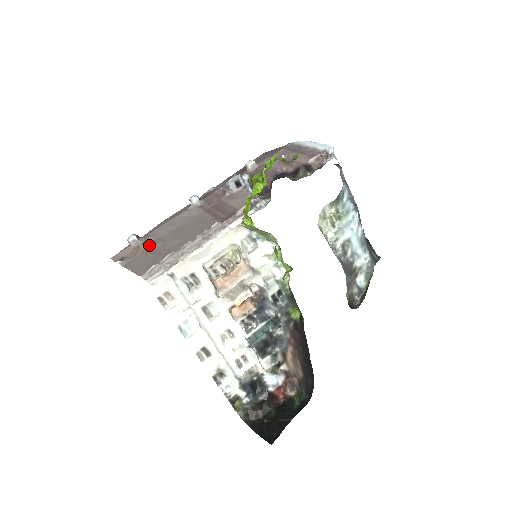
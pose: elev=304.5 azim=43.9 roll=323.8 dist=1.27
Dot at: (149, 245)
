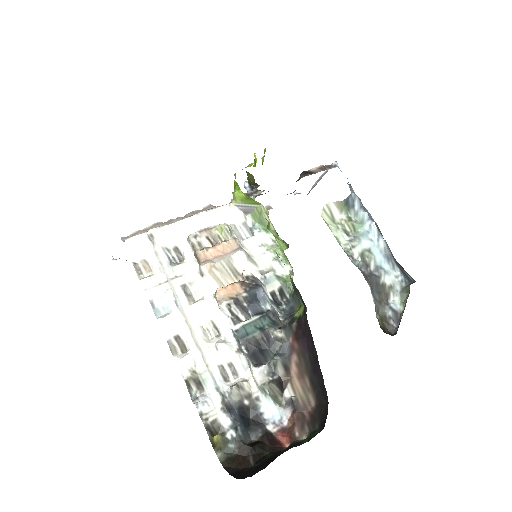
Dot at: occluded
